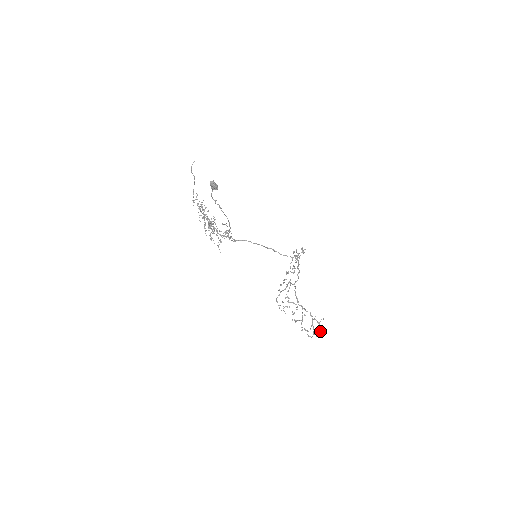
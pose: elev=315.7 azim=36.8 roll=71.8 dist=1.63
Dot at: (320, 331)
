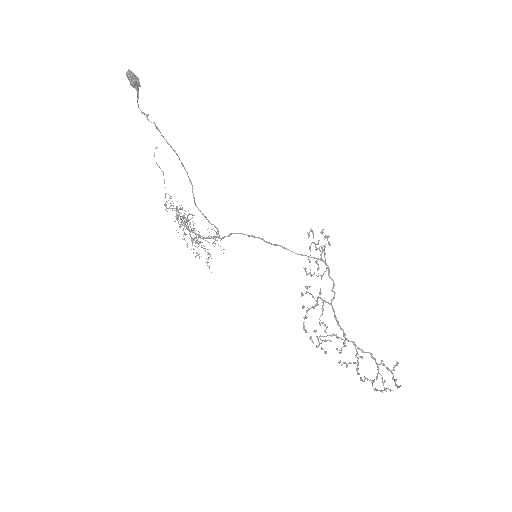
Dot at: (396, 384)
